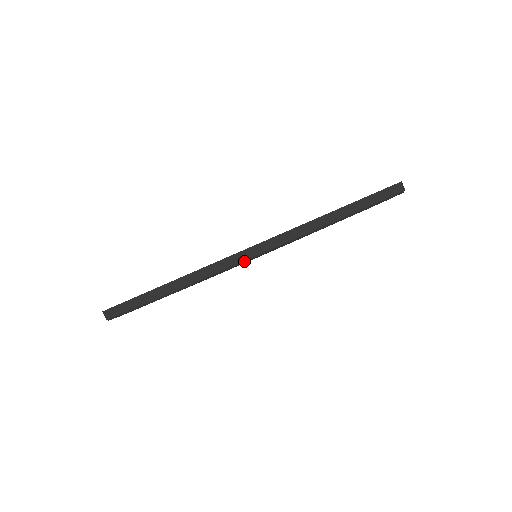
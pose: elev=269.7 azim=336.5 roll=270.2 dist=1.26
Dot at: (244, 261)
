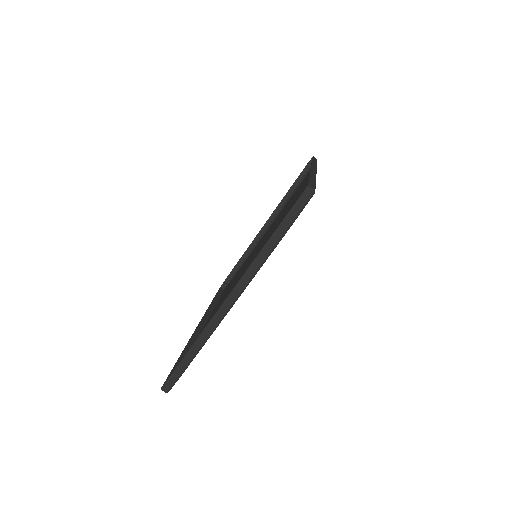
Dot at: (228, 311)
